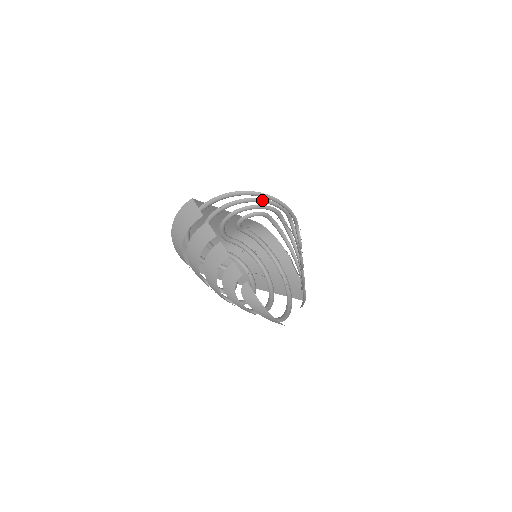
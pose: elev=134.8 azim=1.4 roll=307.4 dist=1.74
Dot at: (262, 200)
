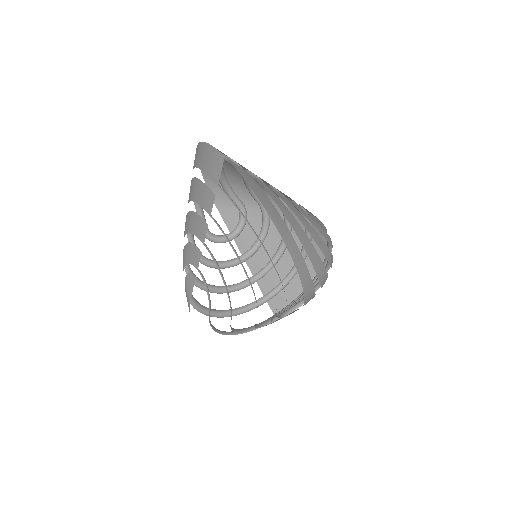
Dot at: (307, 239)
